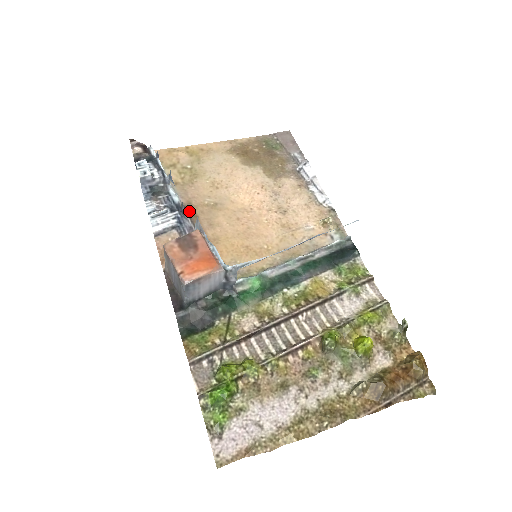
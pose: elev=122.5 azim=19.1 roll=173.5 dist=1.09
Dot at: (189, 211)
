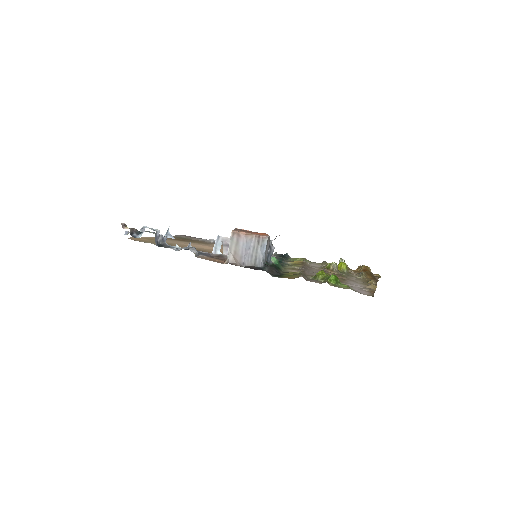
Dot at: occluded
